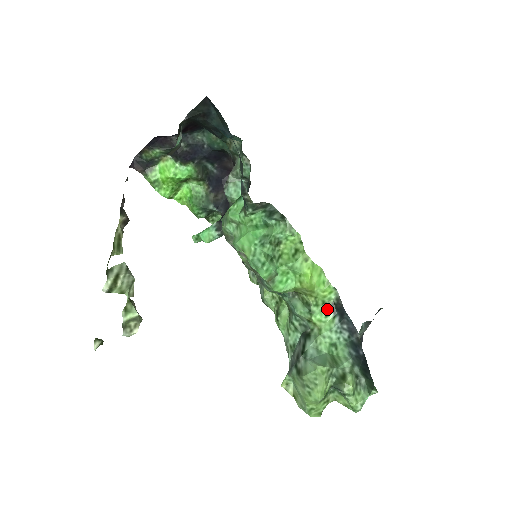
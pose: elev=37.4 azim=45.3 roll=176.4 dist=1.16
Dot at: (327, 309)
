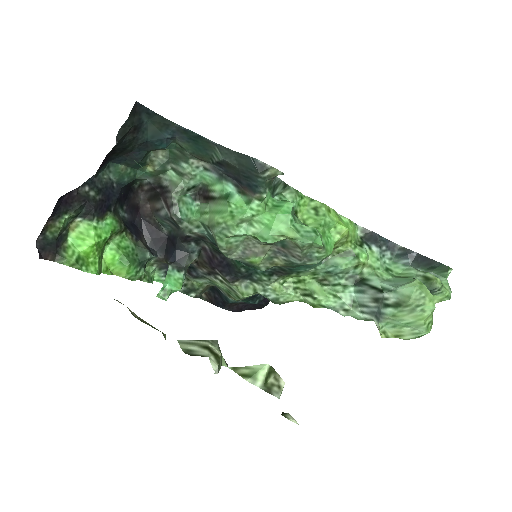
Dot at: (361, 246)
